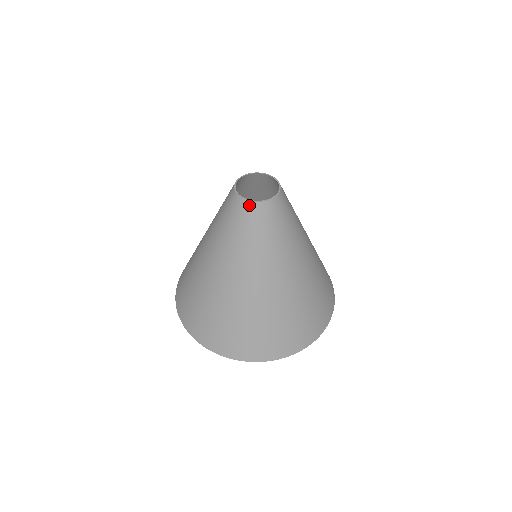
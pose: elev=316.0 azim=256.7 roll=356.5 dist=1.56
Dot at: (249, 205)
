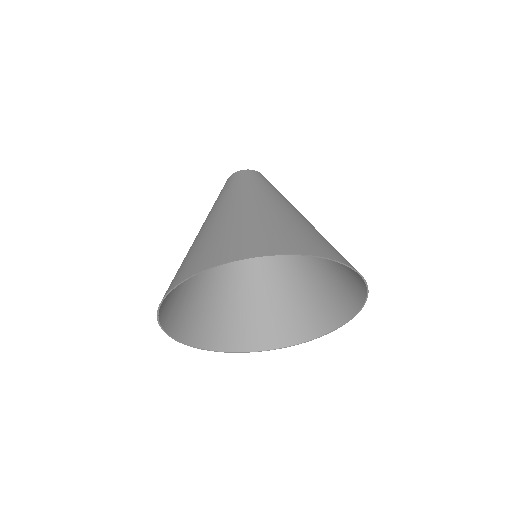
Dot at: (241, 172)
